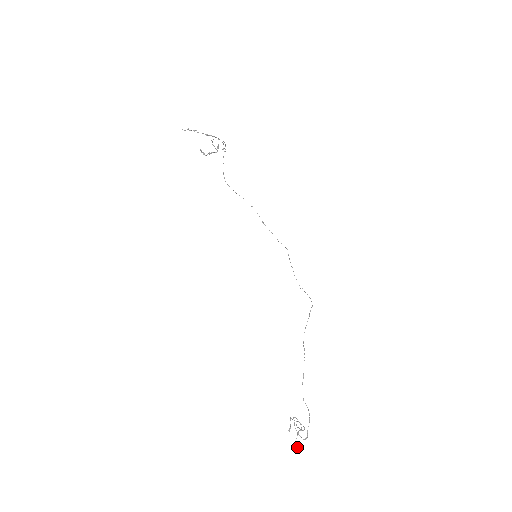
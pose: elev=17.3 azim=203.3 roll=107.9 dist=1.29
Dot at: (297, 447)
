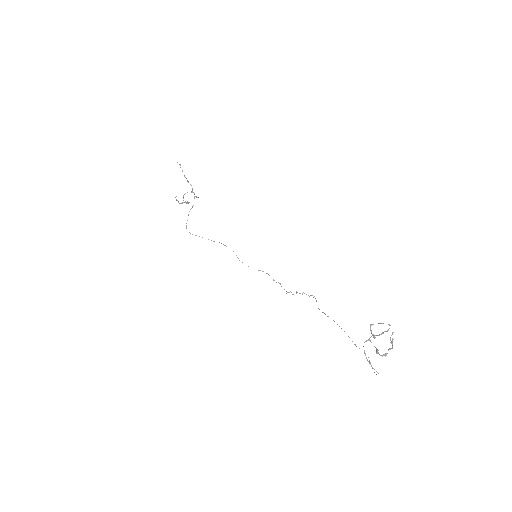
Dot at: (392, 343)
